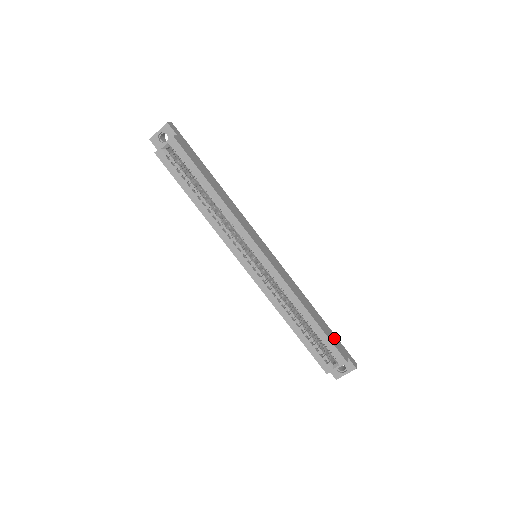
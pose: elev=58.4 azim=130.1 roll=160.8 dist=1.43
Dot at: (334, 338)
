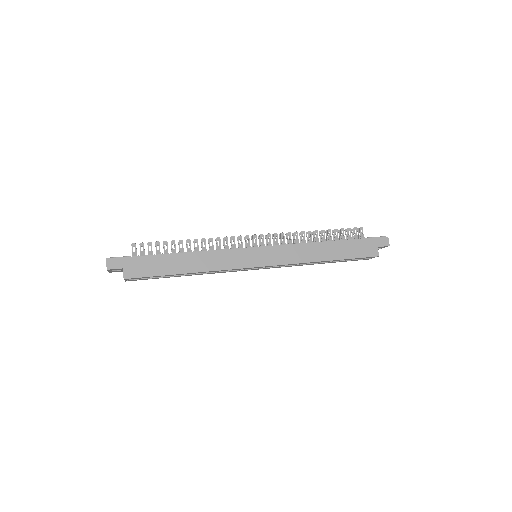
Dot at: (358, 246)
